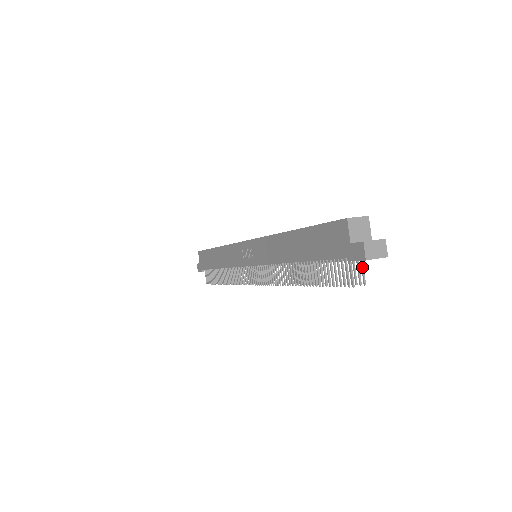
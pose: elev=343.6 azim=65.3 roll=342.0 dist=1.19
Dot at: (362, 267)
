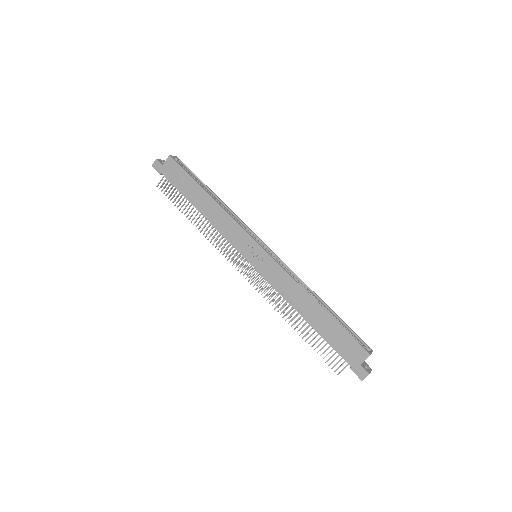
Dot at: occluded
